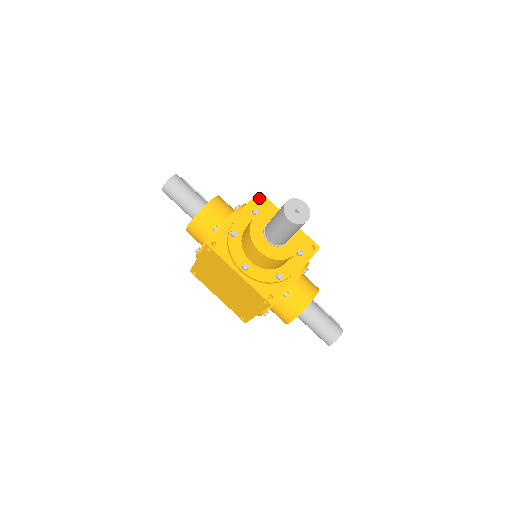
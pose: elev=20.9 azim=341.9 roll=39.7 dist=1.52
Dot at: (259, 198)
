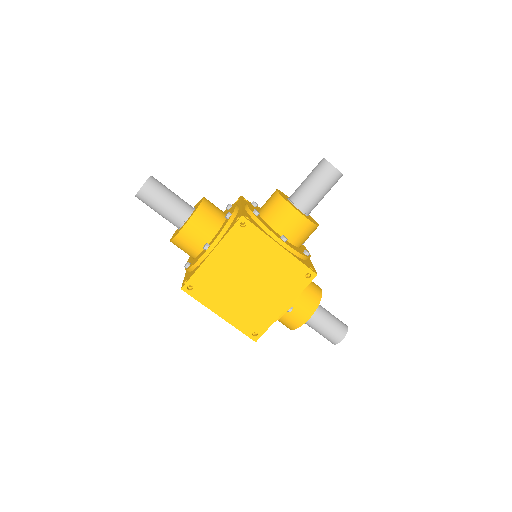
Dot at: occluded
